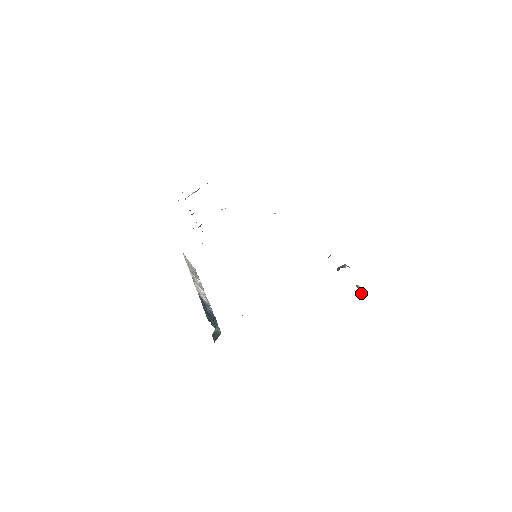
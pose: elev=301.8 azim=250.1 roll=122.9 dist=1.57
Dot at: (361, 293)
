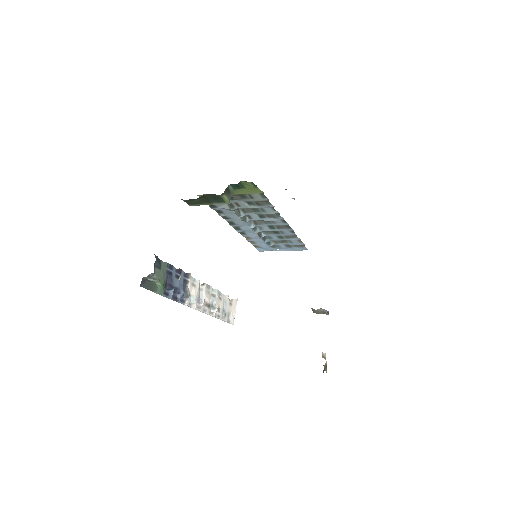
Dot at: (323, 371)
